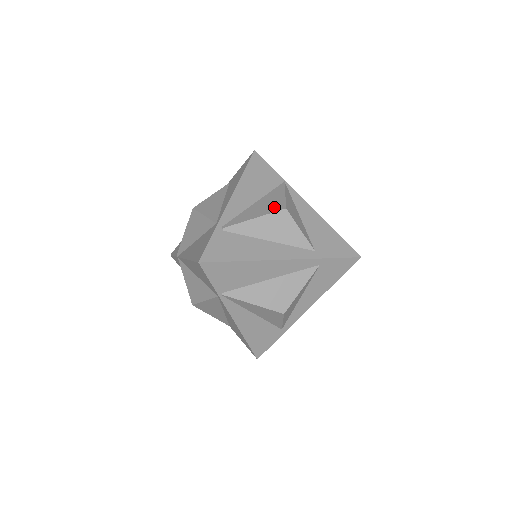
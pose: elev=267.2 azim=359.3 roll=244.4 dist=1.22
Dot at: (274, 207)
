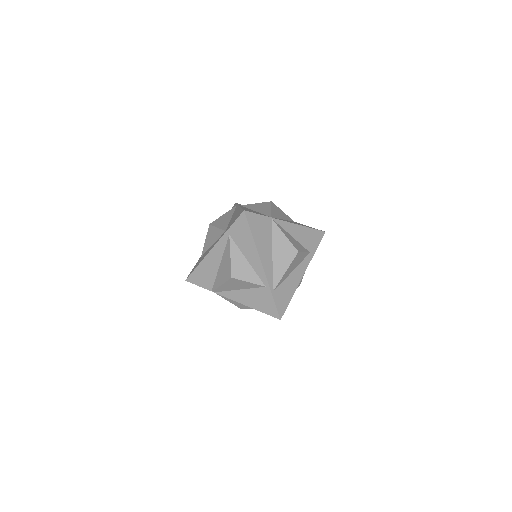
Dot at: (290, 254)
